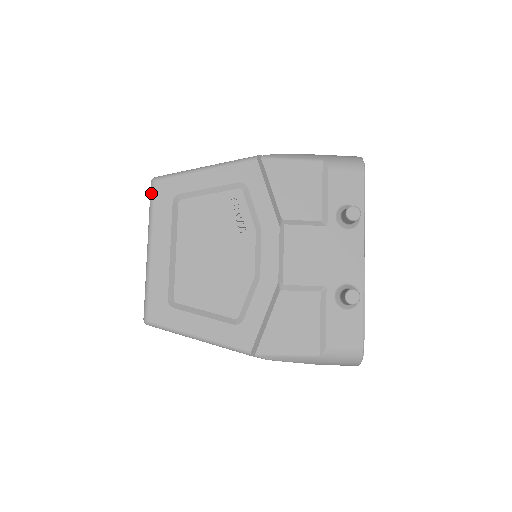
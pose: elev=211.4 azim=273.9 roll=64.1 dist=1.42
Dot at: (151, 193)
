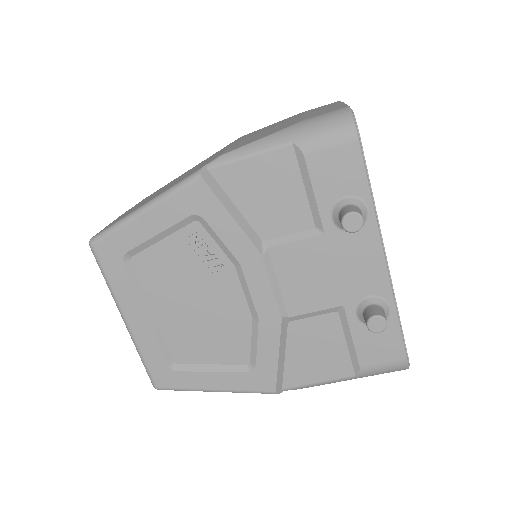
Dot at: (96, 260)
